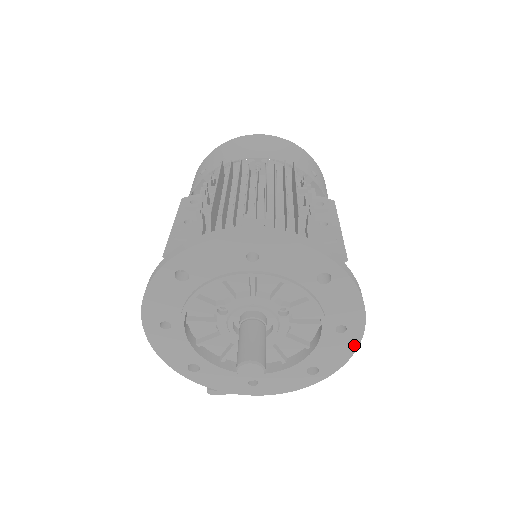
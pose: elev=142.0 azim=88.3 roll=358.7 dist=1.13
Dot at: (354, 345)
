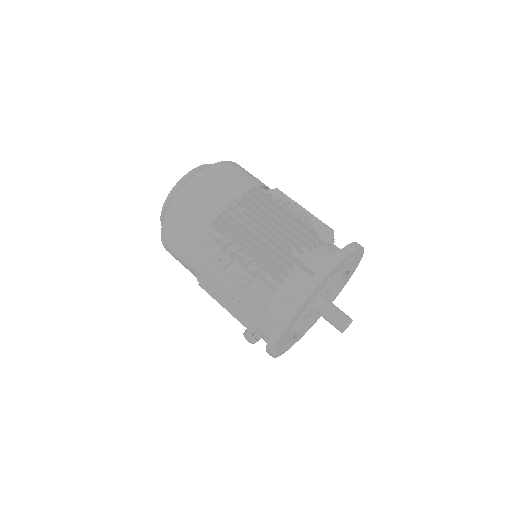
Dot at: (355, 269)
